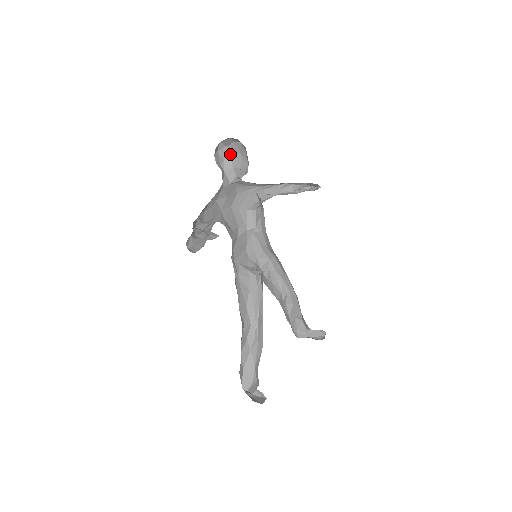
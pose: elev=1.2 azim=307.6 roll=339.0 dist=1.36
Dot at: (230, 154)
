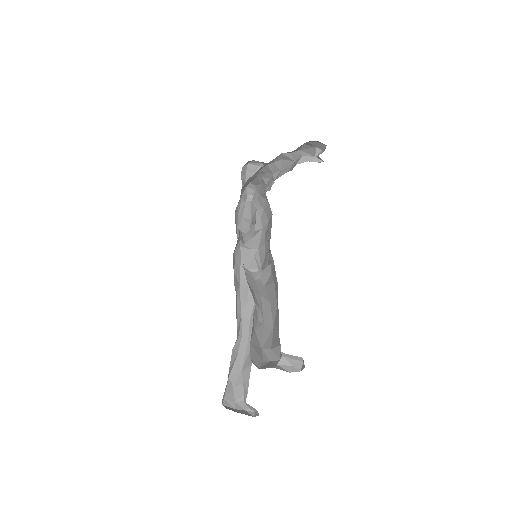
Dot at: (245, 179)
